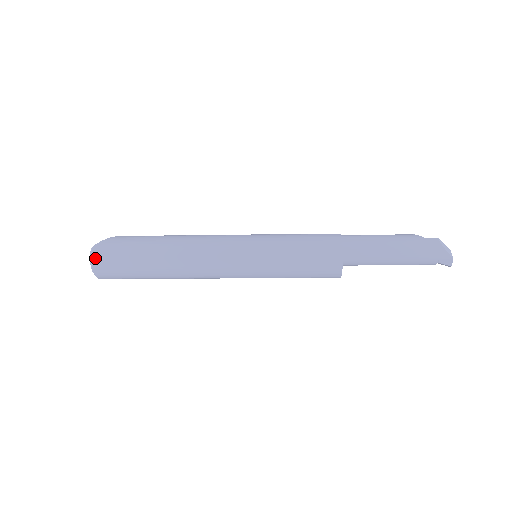
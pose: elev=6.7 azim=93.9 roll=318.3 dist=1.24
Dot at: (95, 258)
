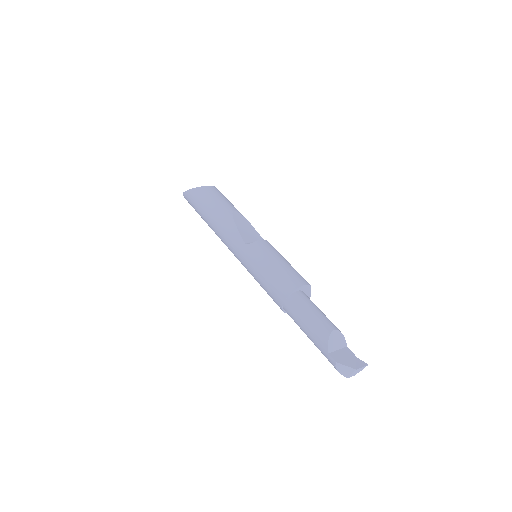
Dot at: occluded
